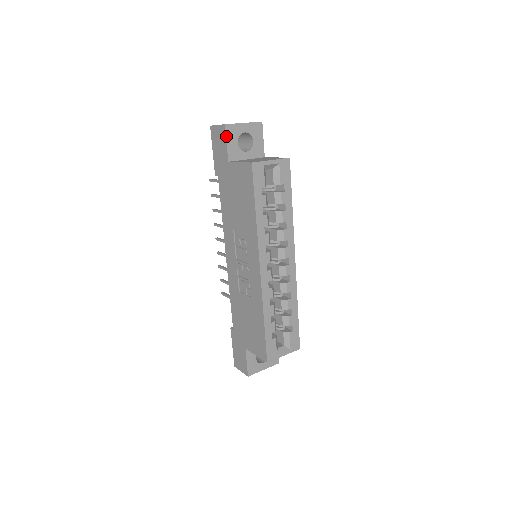
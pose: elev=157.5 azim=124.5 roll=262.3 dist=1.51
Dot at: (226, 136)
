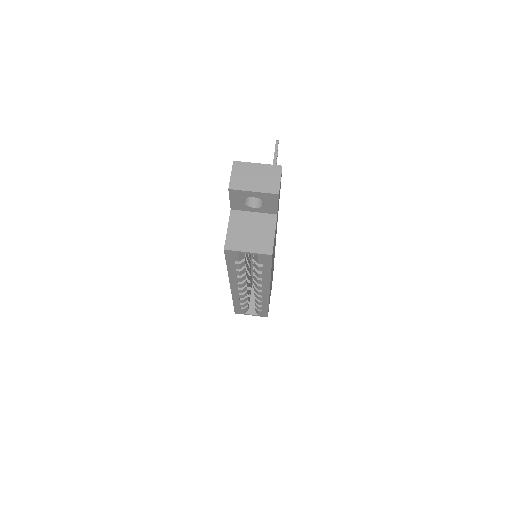
Dot at: (229, 195)
